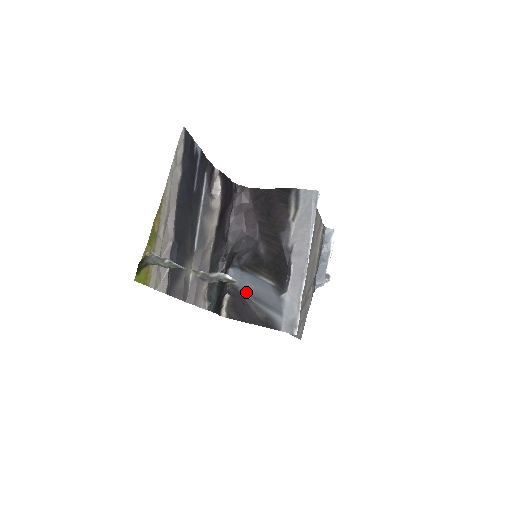
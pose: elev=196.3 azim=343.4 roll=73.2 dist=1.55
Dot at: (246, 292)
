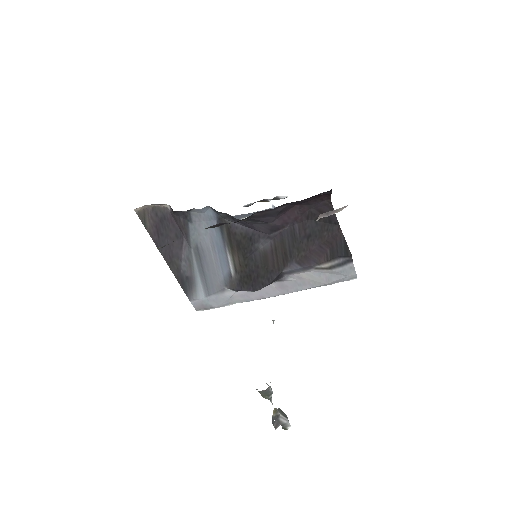
Dot at: (195, 238)
